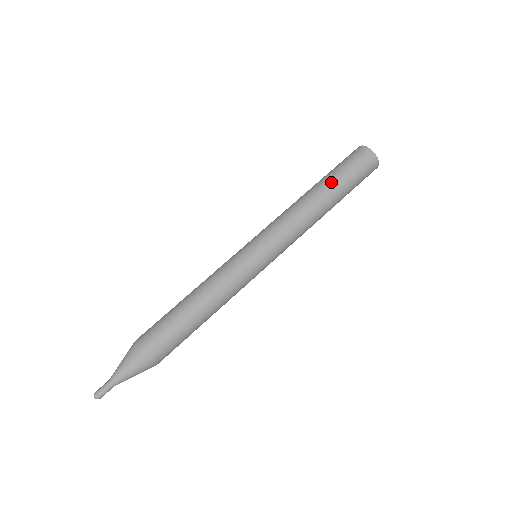
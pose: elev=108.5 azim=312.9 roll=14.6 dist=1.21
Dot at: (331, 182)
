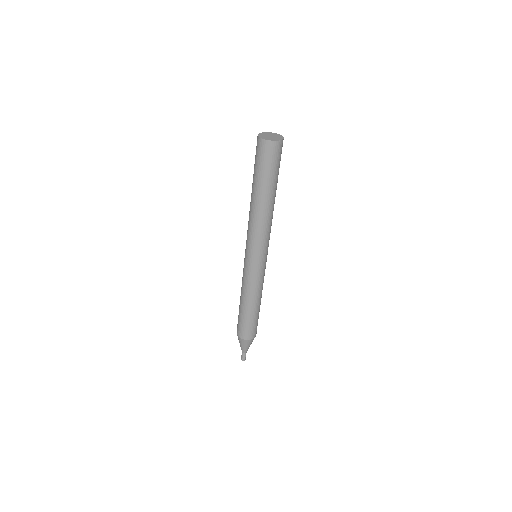
Dot at: (254, 184)
